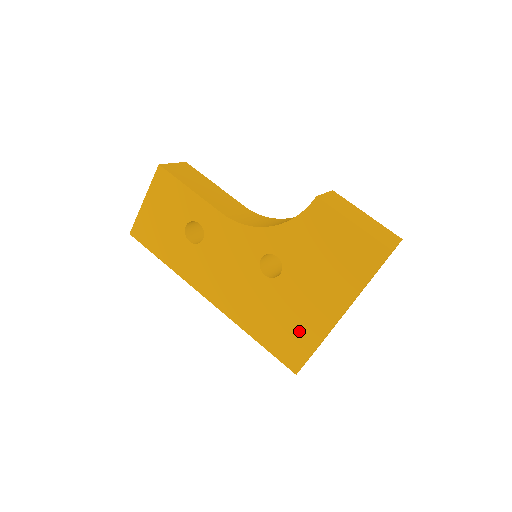
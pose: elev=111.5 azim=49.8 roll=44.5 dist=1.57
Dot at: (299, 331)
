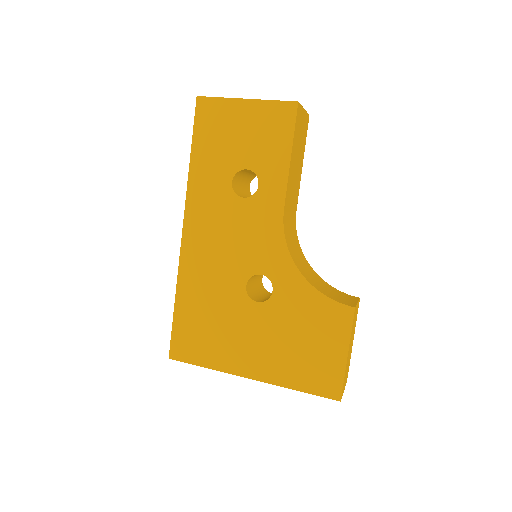
Dot at: (213, 344)
